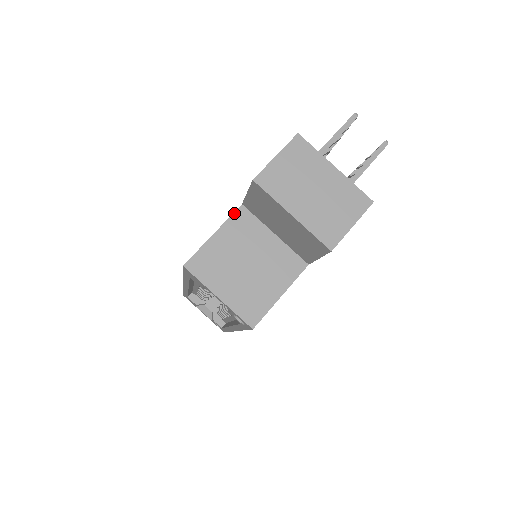
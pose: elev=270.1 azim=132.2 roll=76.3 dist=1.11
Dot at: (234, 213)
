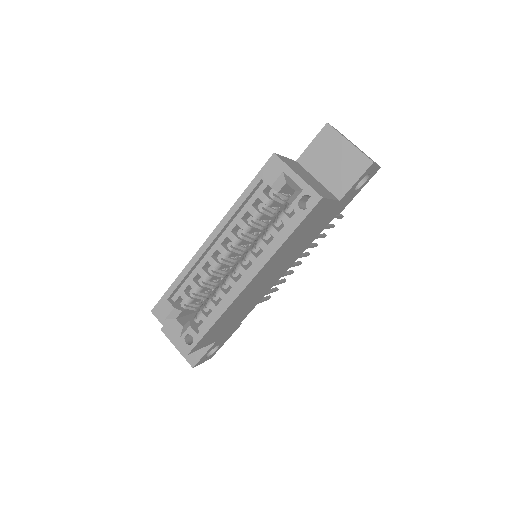
Dot at: (293, 160)
